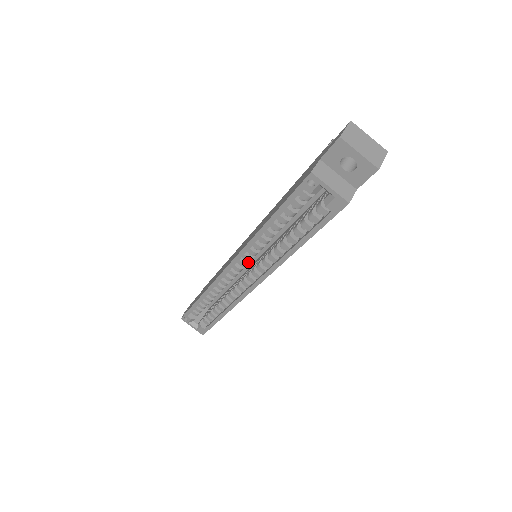
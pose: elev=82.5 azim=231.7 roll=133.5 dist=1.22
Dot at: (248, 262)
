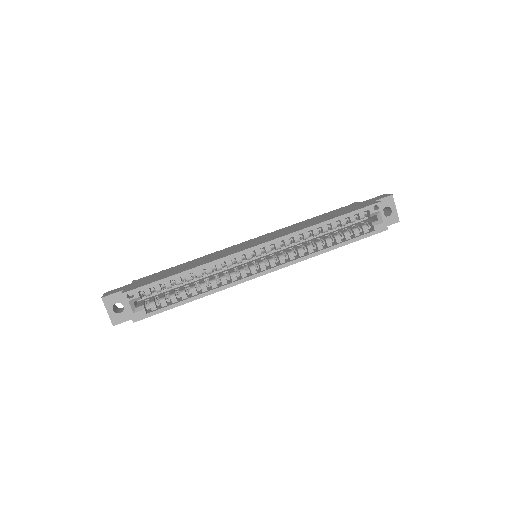
Dot at: occluded
